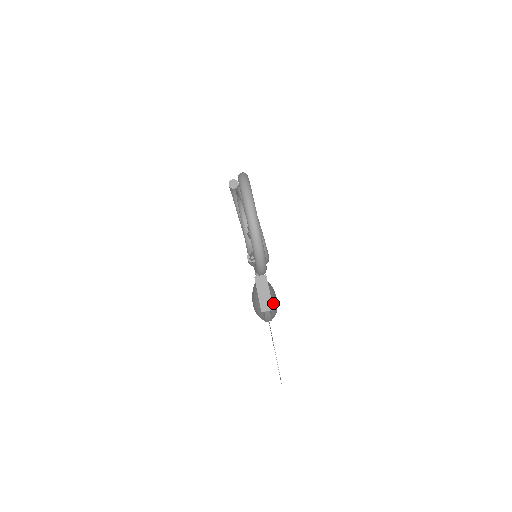
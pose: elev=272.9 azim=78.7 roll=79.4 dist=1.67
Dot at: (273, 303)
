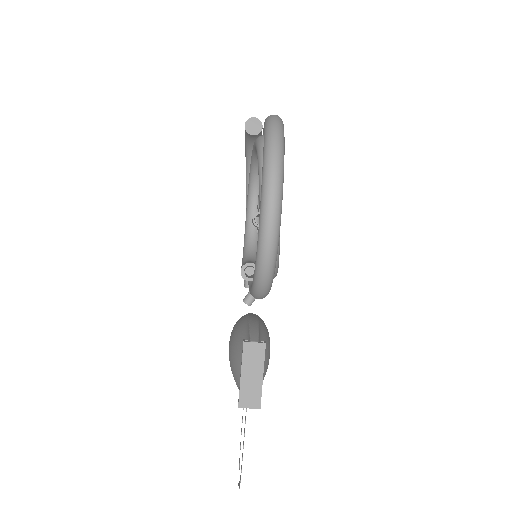
Dot at: (263, 379)
